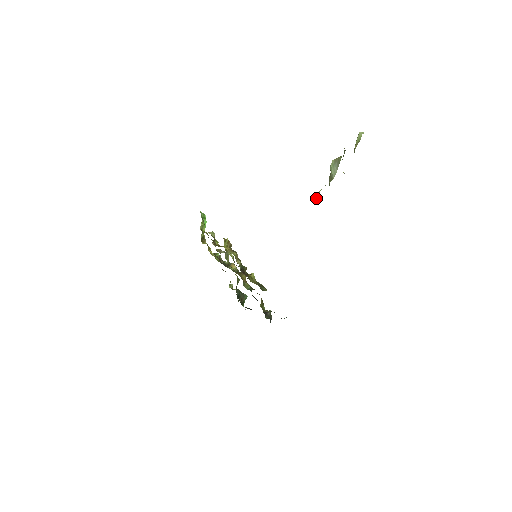
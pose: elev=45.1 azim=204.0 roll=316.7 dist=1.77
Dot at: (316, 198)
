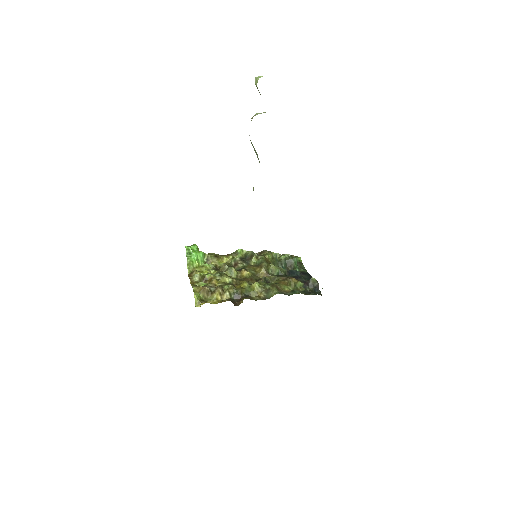
Dot at: occluded
